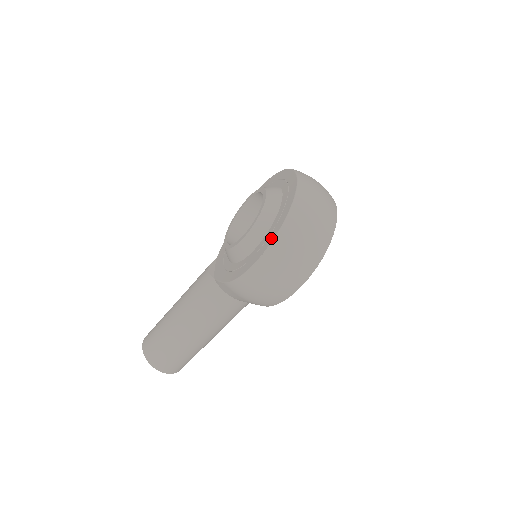
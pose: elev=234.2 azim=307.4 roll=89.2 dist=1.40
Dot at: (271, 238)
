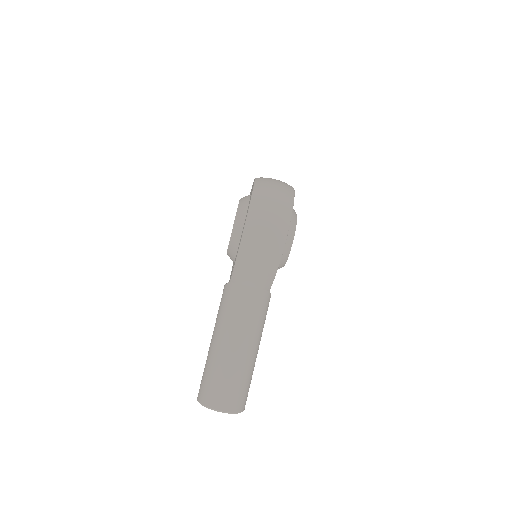
Dot at: (250, 201)
